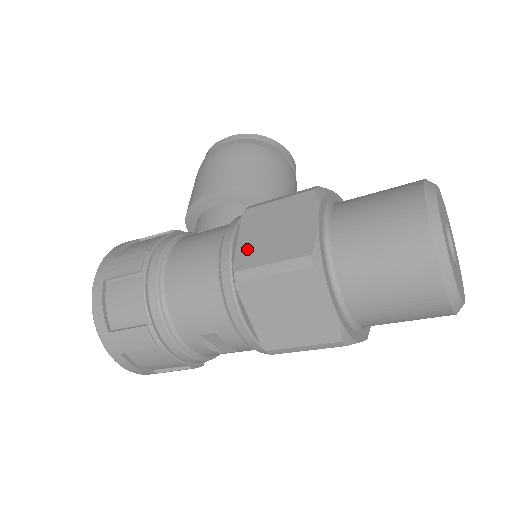
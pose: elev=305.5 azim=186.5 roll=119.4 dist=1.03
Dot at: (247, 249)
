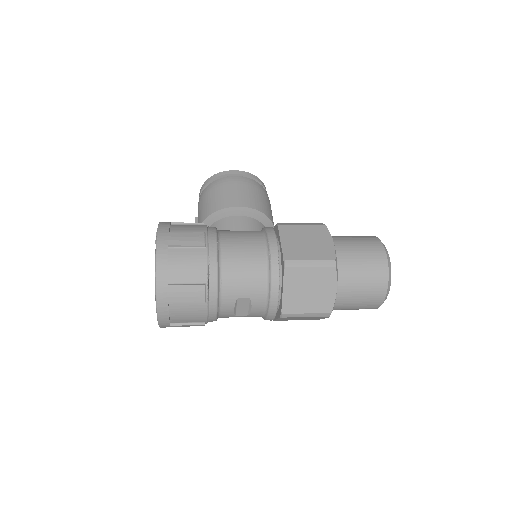
Dot at: (290, 249)
